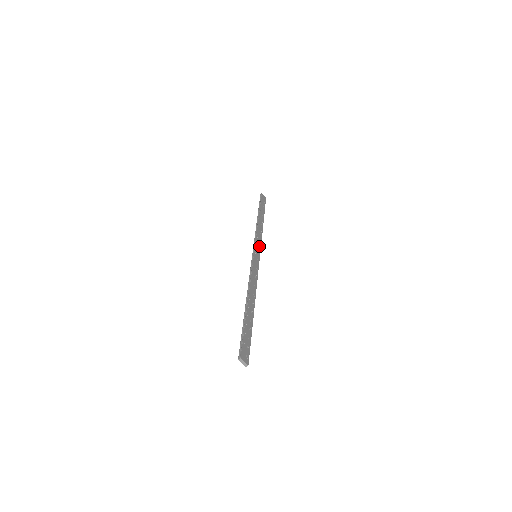
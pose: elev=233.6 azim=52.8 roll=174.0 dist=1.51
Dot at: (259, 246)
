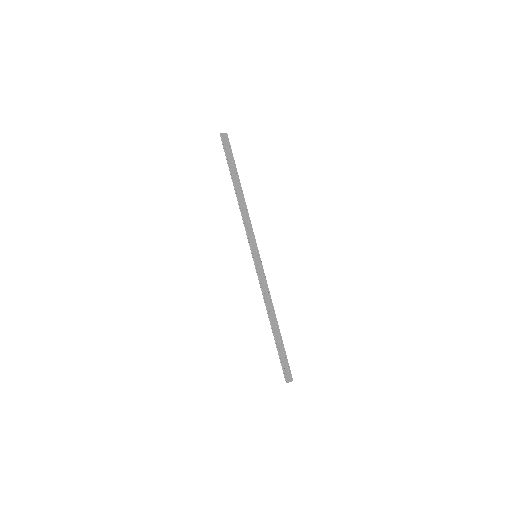
Dot at: (253, 238)
